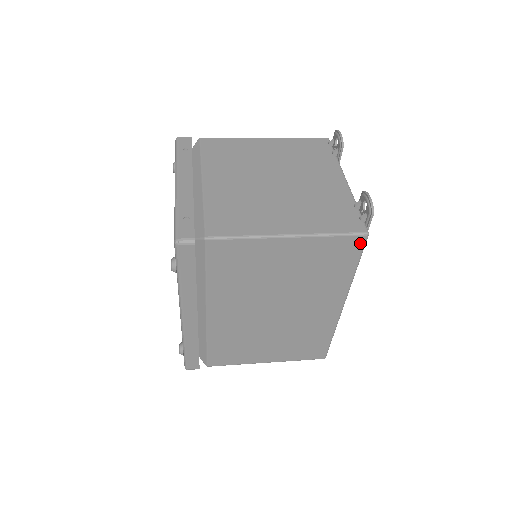
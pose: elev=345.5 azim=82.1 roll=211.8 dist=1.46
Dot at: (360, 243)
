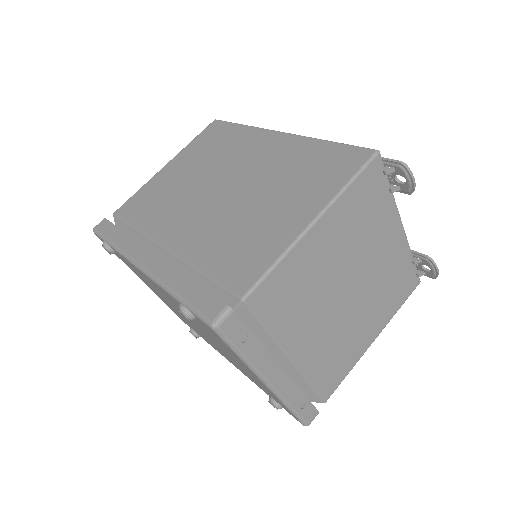
Dot at: occluded
